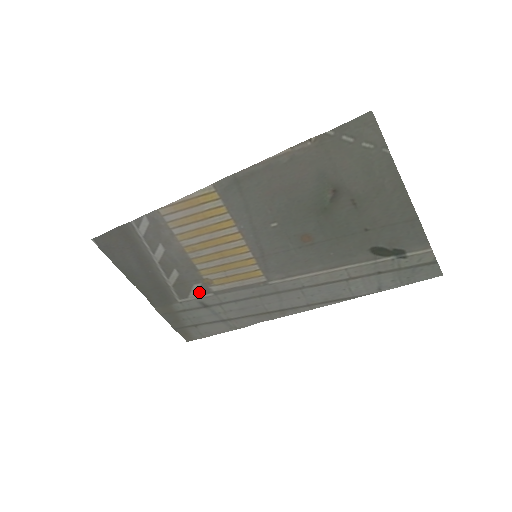
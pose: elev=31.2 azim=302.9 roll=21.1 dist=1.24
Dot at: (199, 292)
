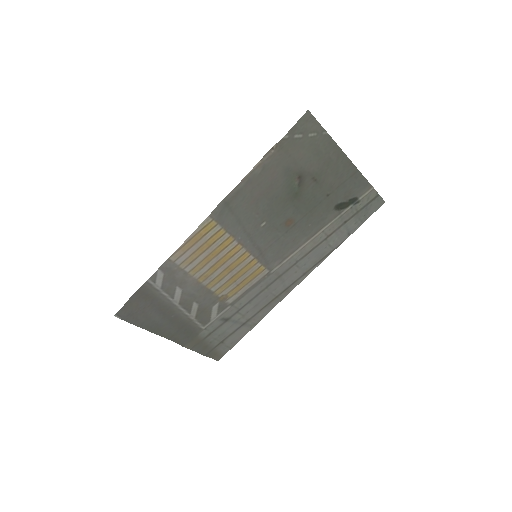
Dot at: (218, 311)
